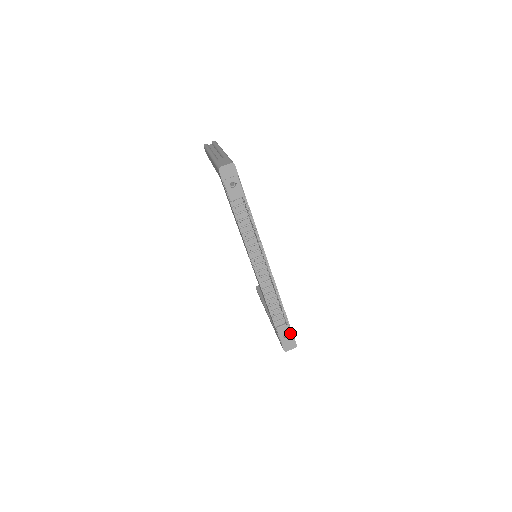
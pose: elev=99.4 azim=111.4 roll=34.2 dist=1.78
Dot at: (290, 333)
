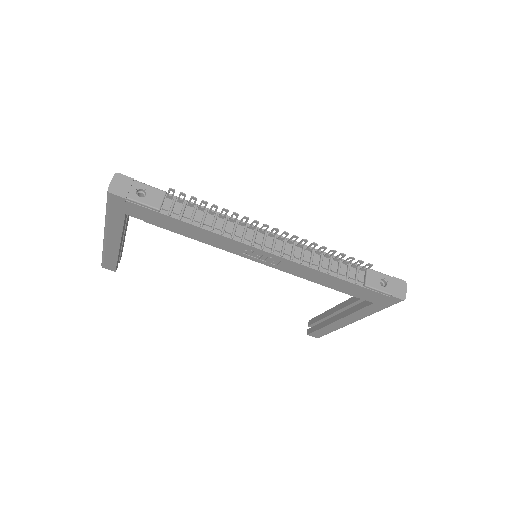
Dot at: (382, 276)
